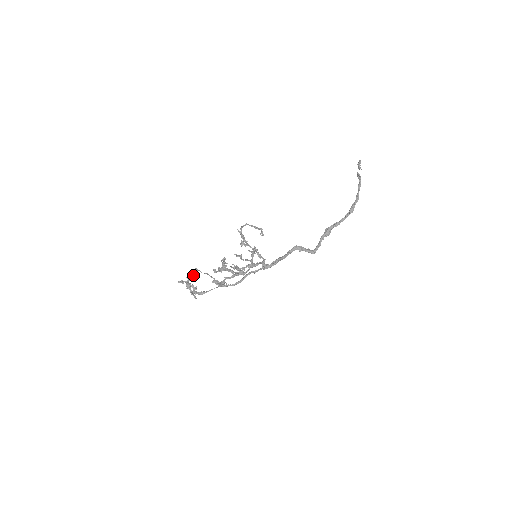
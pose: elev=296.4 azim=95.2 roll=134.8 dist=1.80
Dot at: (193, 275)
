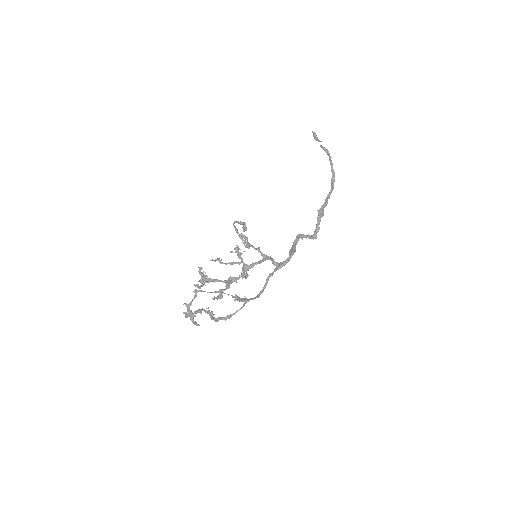
Dot at: (193, 299)
